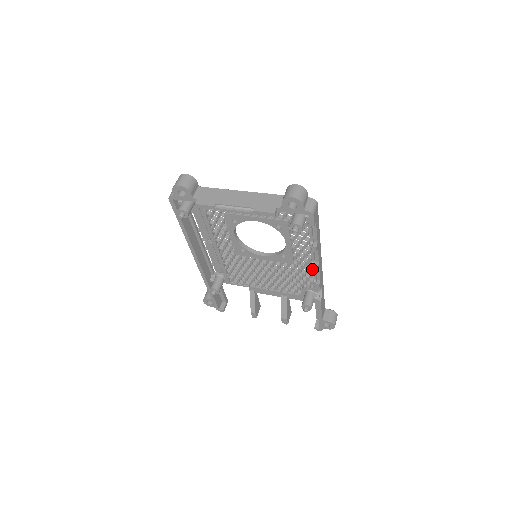
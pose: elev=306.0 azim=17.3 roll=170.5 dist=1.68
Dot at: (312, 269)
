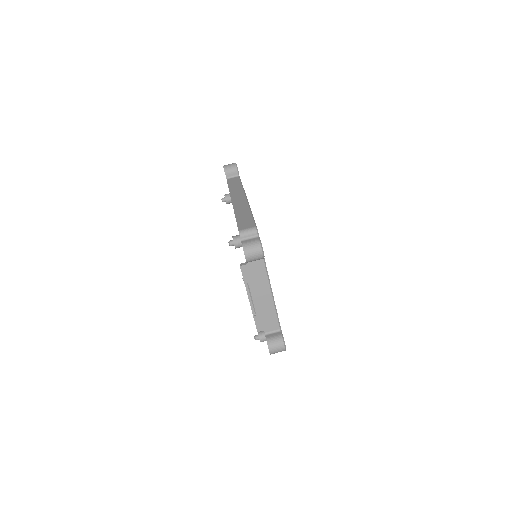
Dot at: occluded
